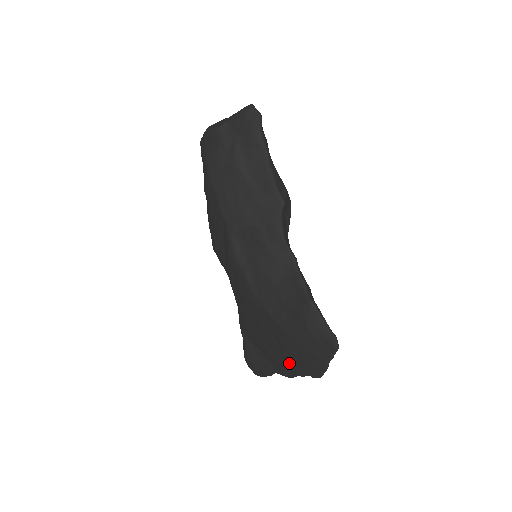
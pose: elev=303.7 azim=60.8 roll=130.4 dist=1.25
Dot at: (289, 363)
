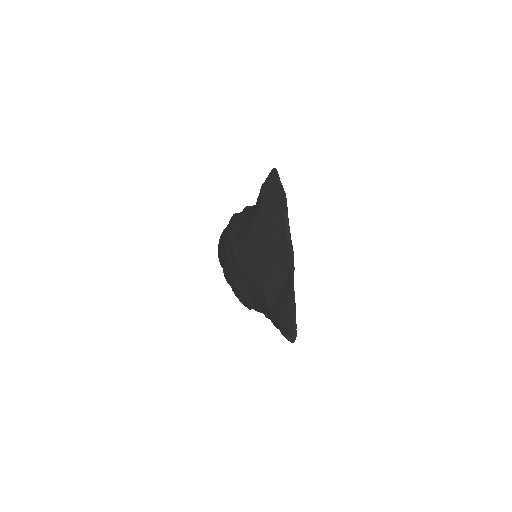
Dot at: (280, 236)
